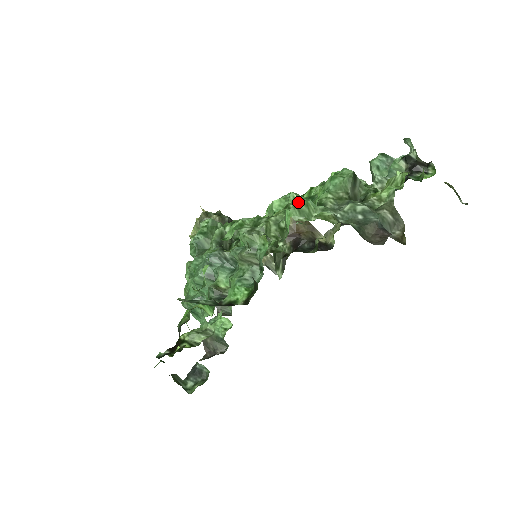
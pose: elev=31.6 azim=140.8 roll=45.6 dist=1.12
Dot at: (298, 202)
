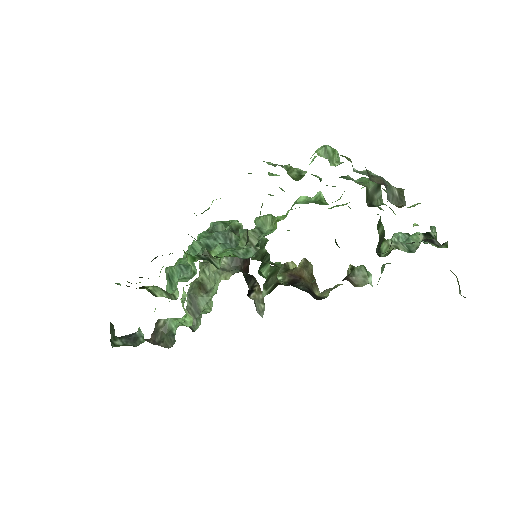
Dot at: (328, 145)
